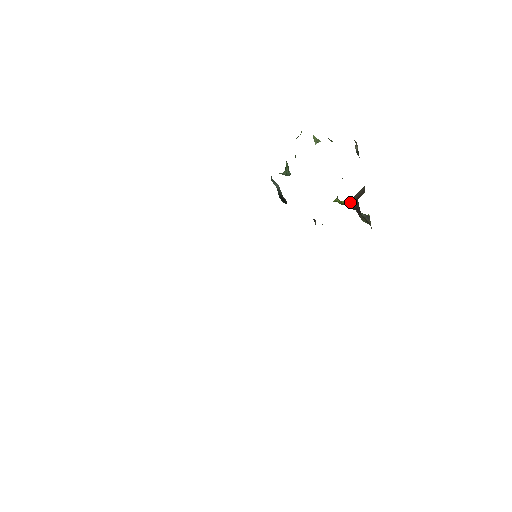
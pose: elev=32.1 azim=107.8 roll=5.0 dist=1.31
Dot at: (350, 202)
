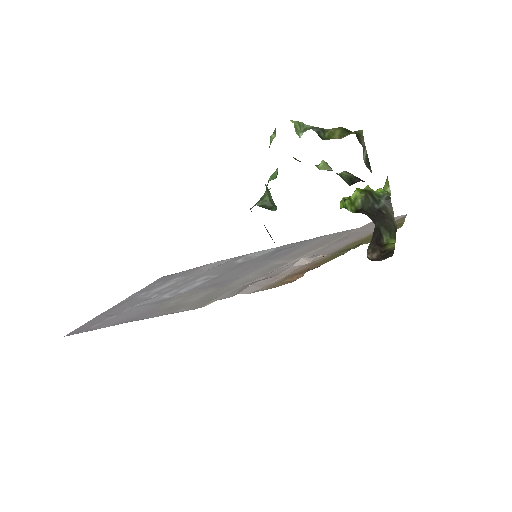
Dot at: occluded
